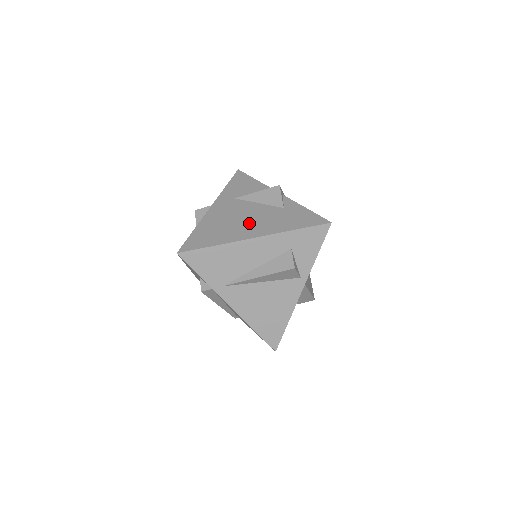
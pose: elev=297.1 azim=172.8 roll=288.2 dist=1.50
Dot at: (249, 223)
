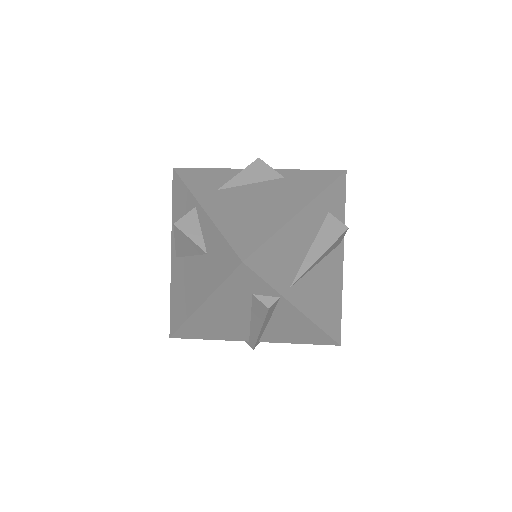
Dot at: (274, 201)
